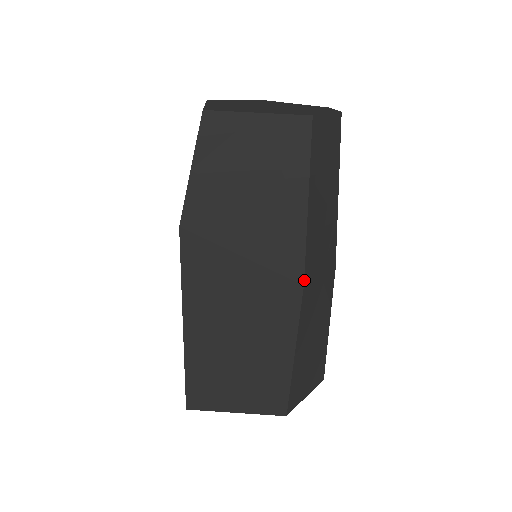
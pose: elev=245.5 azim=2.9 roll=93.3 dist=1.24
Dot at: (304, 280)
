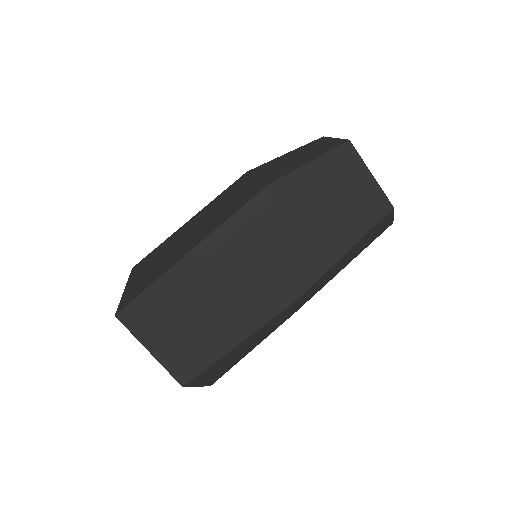
Dot at: (300, 297)
